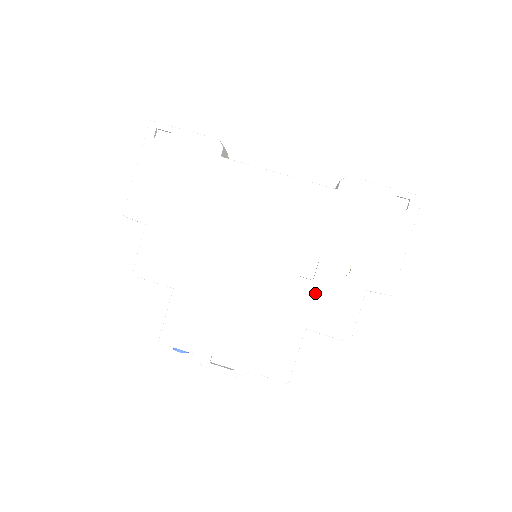
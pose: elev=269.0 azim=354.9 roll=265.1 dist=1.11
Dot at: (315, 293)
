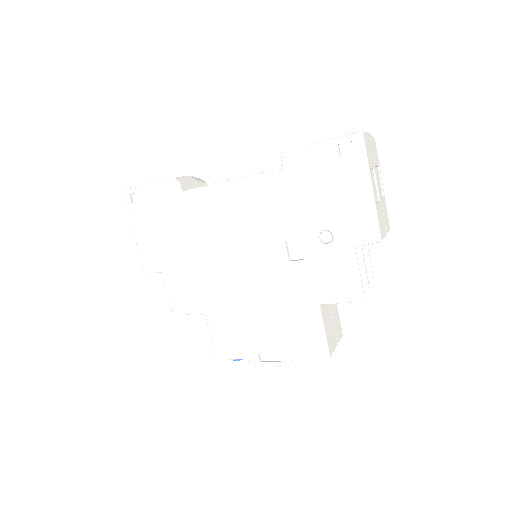
Dot at: (311, 270)
